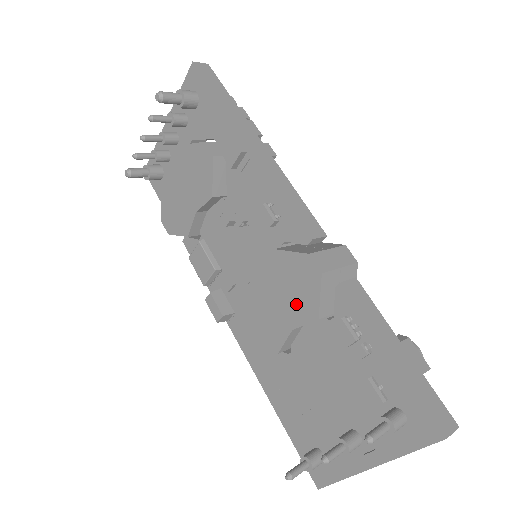
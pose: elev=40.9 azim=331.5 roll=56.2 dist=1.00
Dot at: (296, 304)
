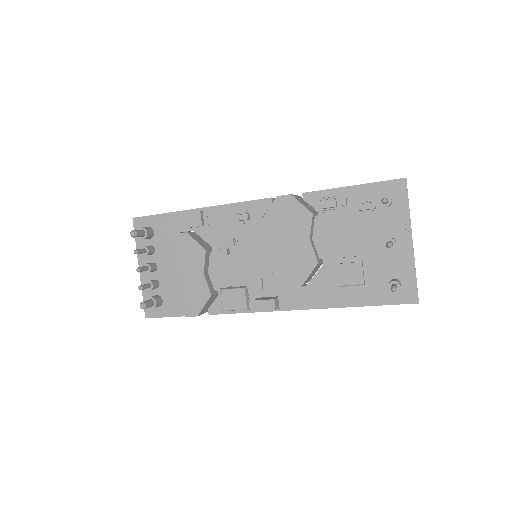
Dot at: (297, 225)
